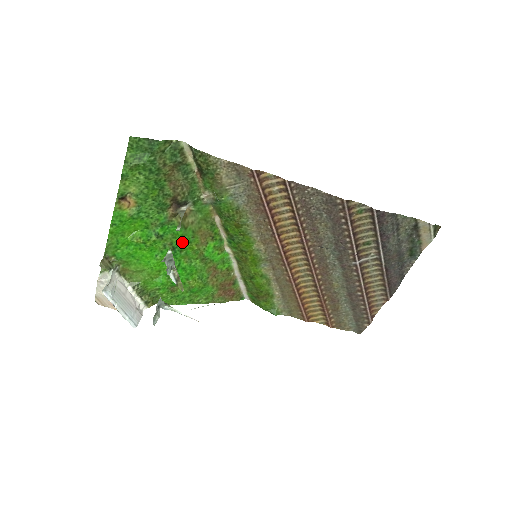
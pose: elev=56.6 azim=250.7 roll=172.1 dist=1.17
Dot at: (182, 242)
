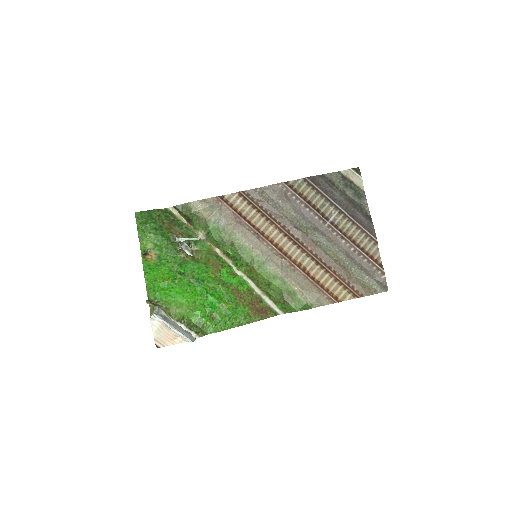
Dot at: (201, 274)
